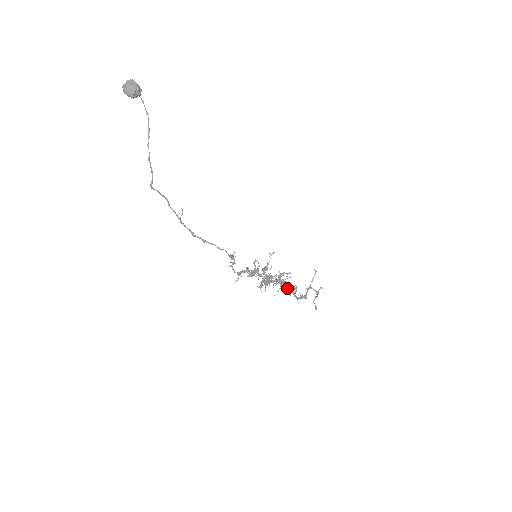
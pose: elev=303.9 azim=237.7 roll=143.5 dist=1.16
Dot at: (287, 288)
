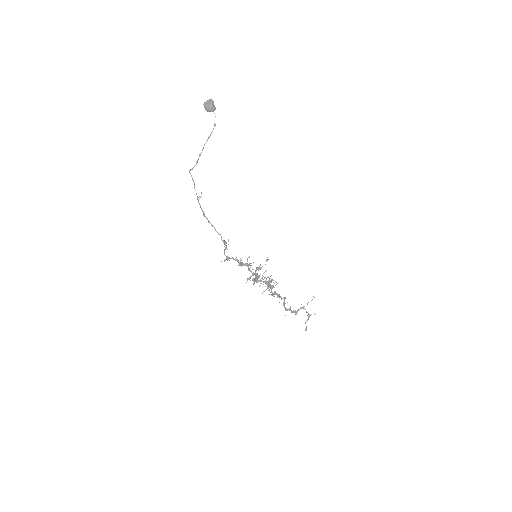
Dot at: (276, 294)
